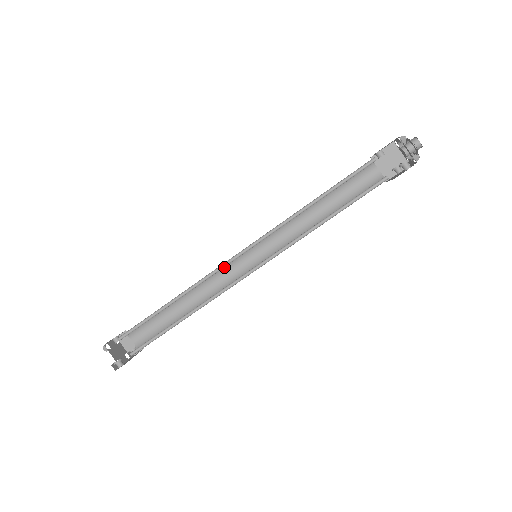
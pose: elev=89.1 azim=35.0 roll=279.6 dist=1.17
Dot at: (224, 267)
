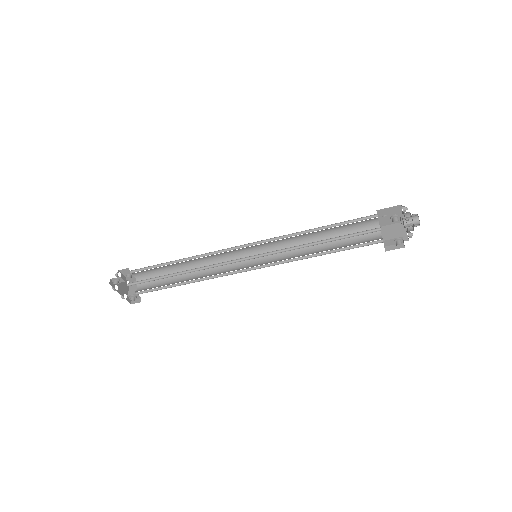
Dot at: occluded
